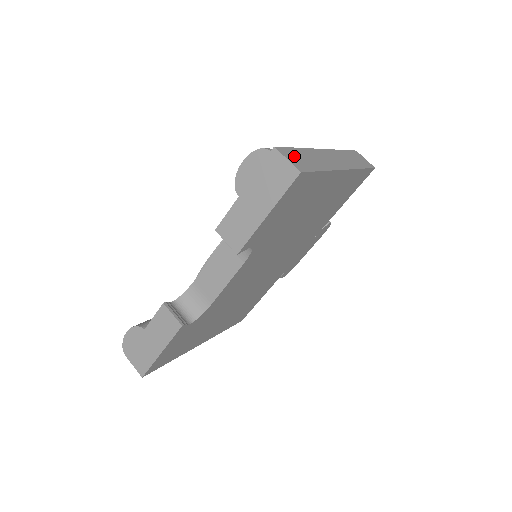
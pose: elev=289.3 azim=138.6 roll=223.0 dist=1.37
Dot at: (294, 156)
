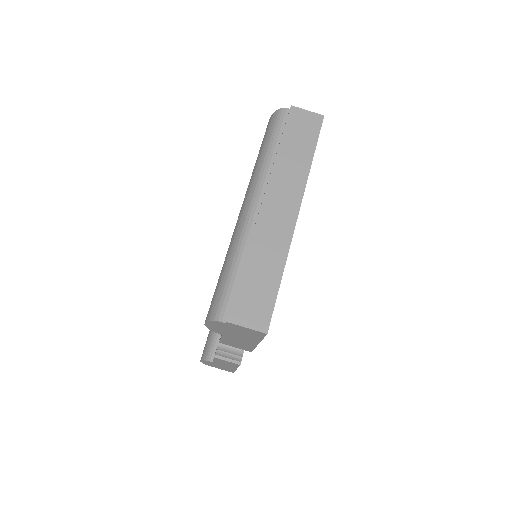
Dot at: (248, 303)
